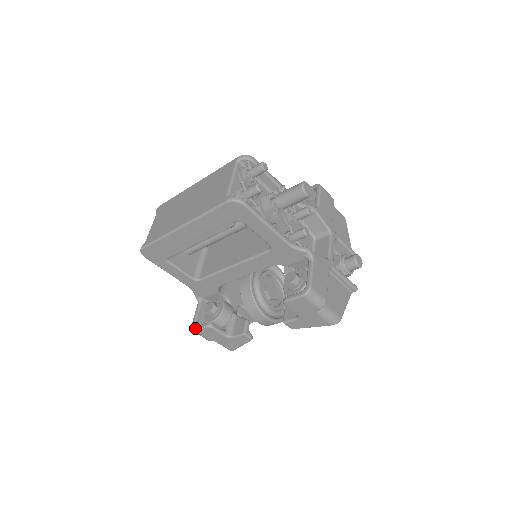
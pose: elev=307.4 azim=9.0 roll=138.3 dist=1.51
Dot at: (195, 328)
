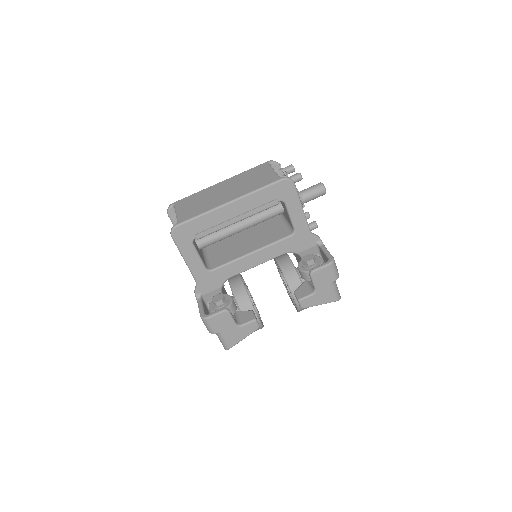
Dot at: (209, 315)
